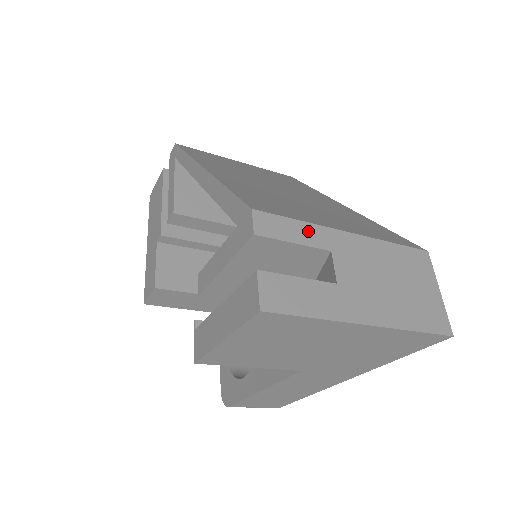
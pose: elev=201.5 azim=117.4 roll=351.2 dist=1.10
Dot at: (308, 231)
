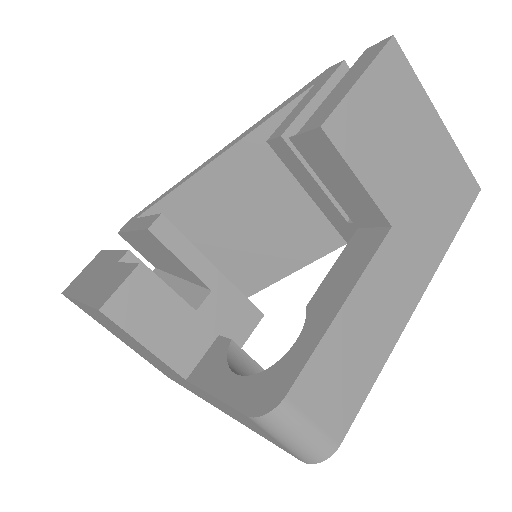
Dot at: occluded
